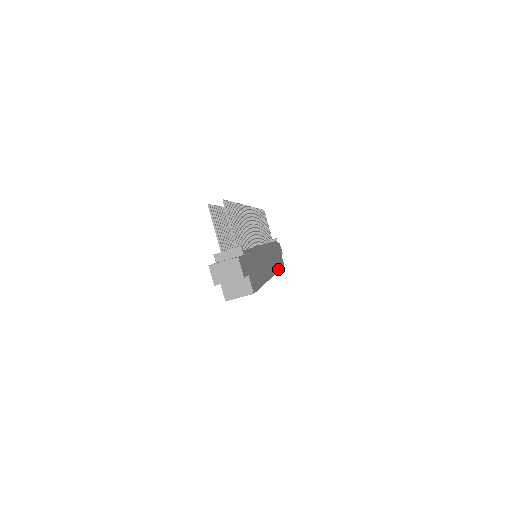
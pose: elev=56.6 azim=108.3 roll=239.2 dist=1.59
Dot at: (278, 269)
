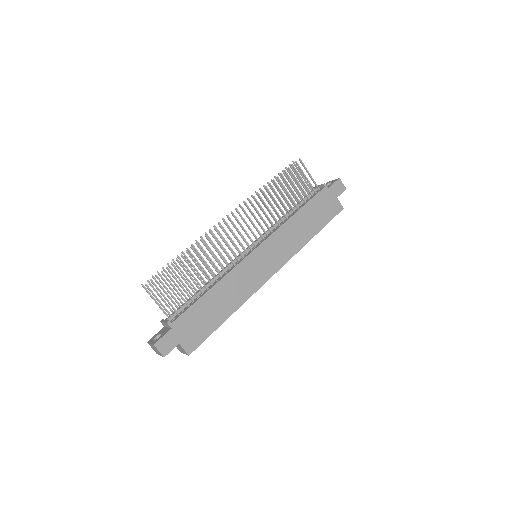
Dot at: (306, 241)
